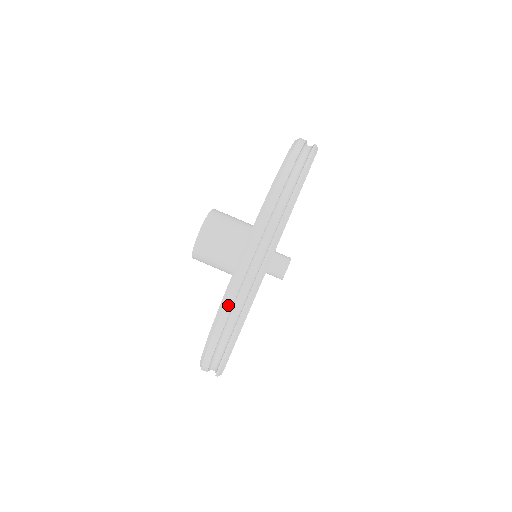
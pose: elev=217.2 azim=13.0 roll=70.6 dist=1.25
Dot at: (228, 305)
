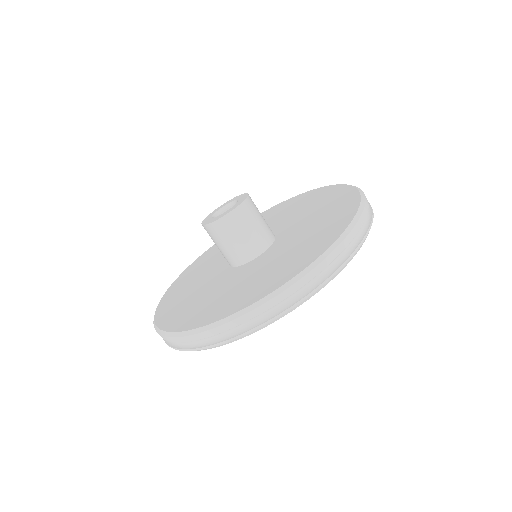
Dot at: (346, 241)
